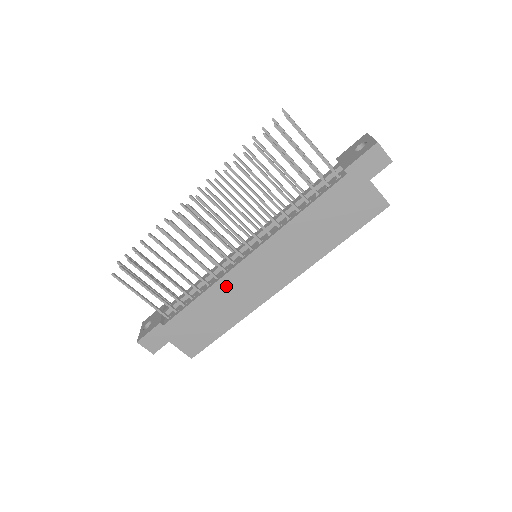
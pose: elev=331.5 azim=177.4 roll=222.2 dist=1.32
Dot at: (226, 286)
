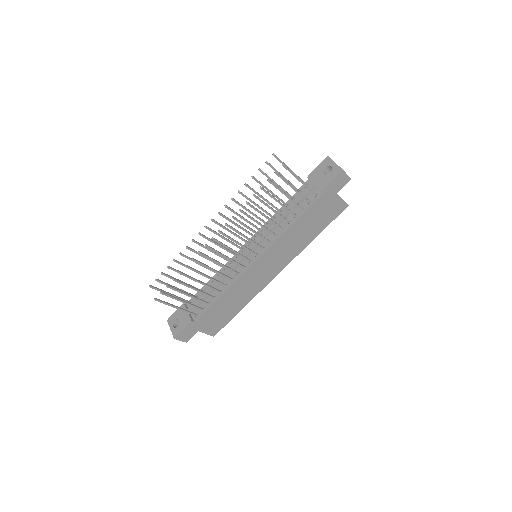
Dot at: (240, 284)
